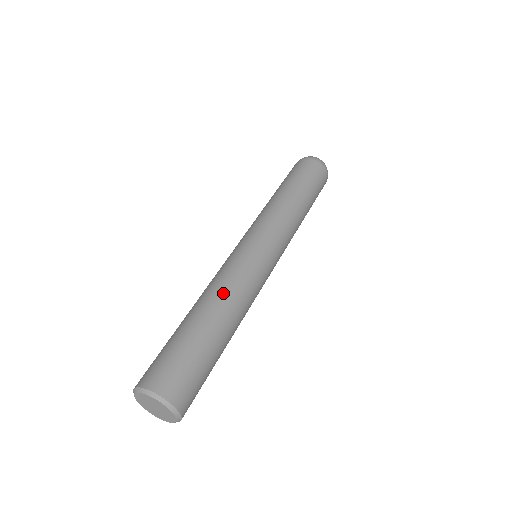
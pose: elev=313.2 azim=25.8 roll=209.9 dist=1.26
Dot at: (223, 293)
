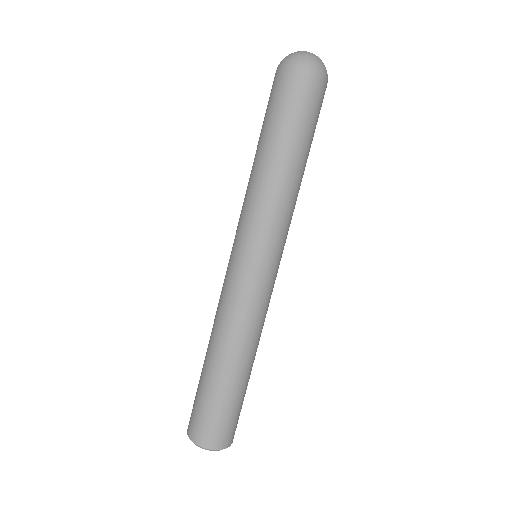
Dot at: (217, 332)
